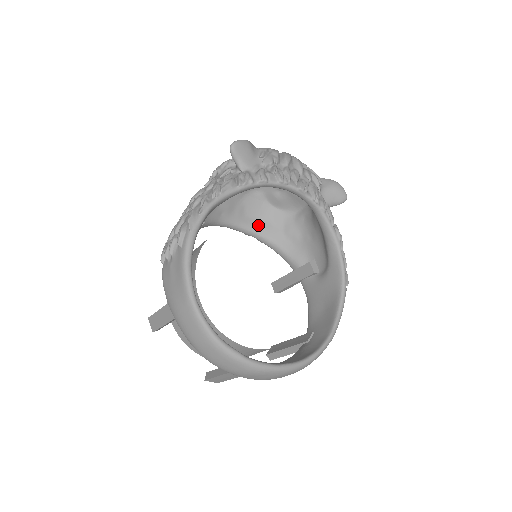
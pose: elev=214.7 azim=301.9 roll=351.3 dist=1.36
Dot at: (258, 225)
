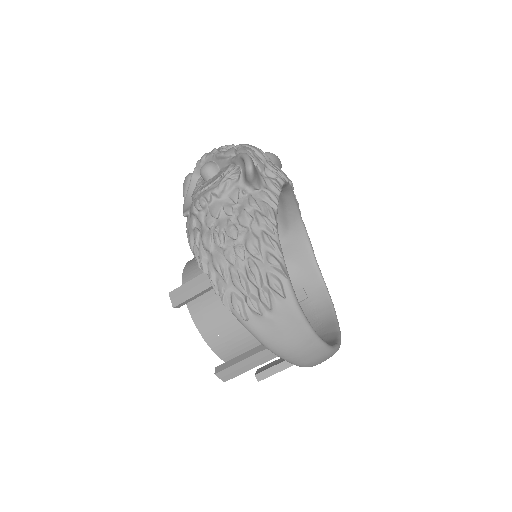
Dot at: occluded
